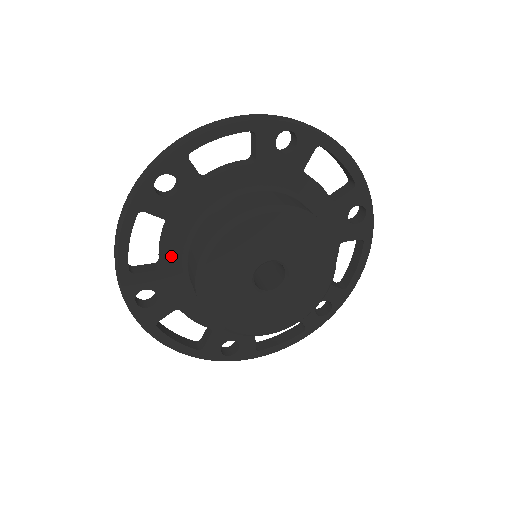
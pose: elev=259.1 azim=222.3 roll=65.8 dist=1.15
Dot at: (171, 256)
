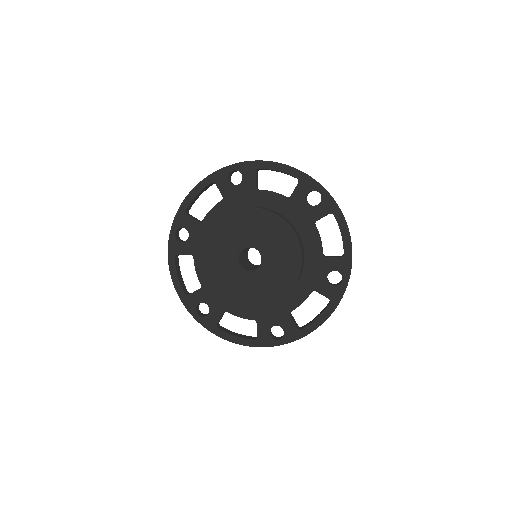
Dot at: (211, 219)
